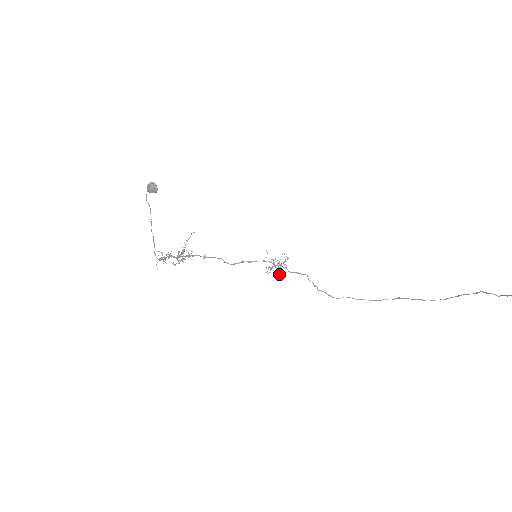
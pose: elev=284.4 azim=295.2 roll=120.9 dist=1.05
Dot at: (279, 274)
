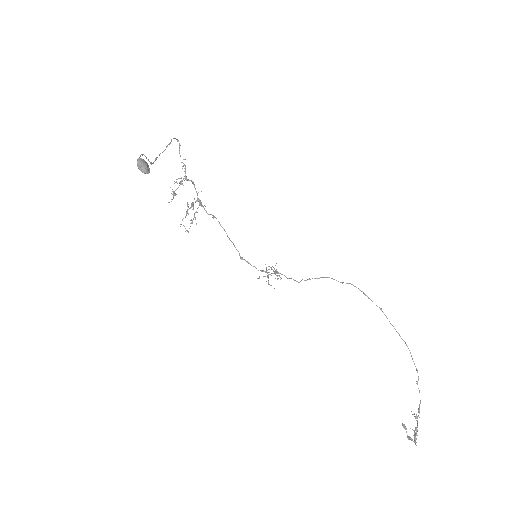
Dot at: occluded
